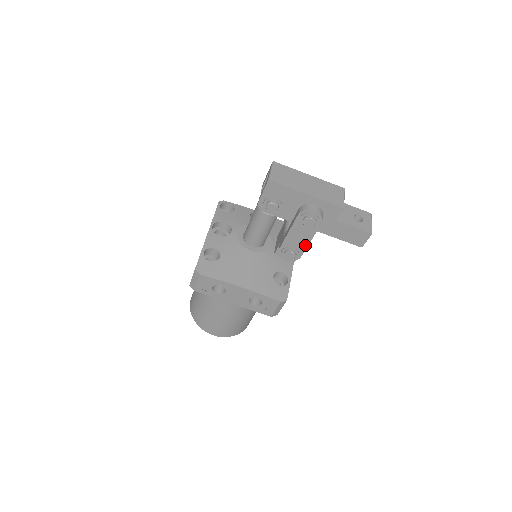
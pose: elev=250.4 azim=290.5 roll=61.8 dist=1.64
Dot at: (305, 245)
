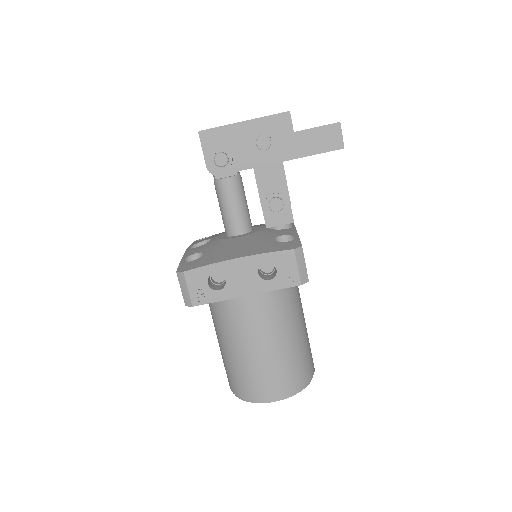
Dot at: (283, 181)
